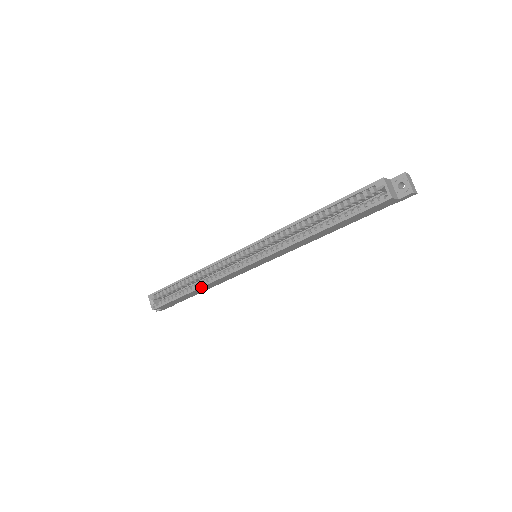
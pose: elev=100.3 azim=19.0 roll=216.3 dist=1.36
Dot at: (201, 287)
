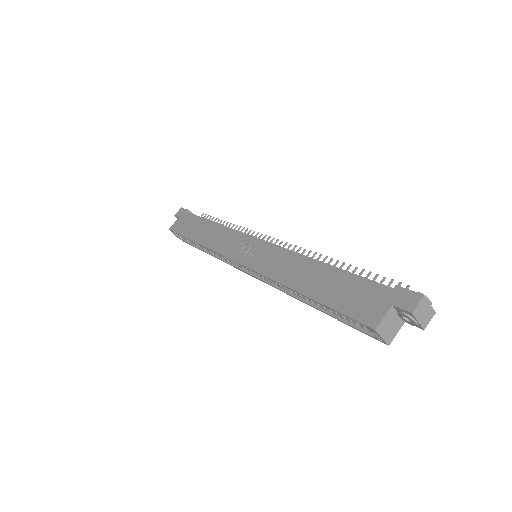
Dot at: (213, 256)
